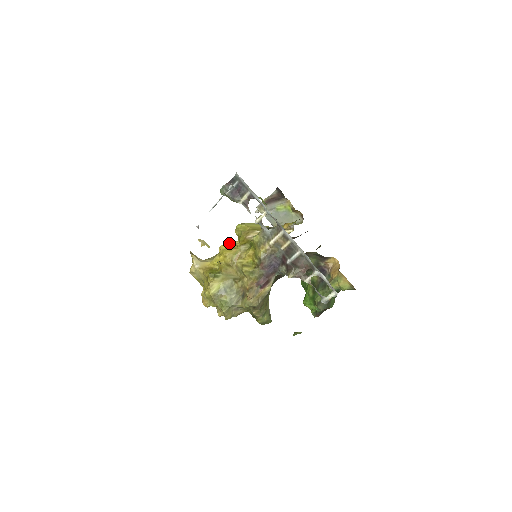
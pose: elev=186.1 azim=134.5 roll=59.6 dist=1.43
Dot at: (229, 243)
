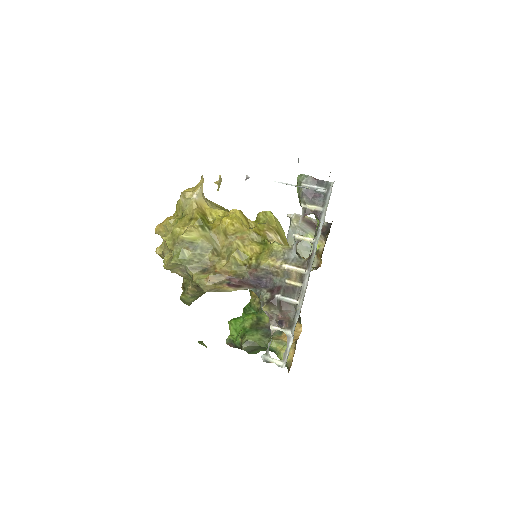
Dot at: occluded
